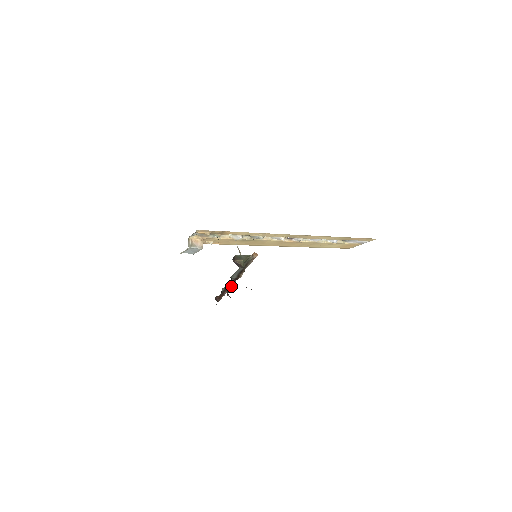
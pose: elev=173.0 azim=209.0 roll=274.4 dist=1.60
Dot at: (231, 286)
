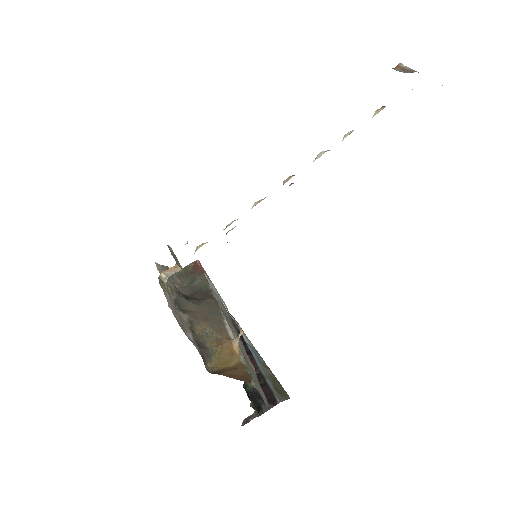
Dot at: occluded
